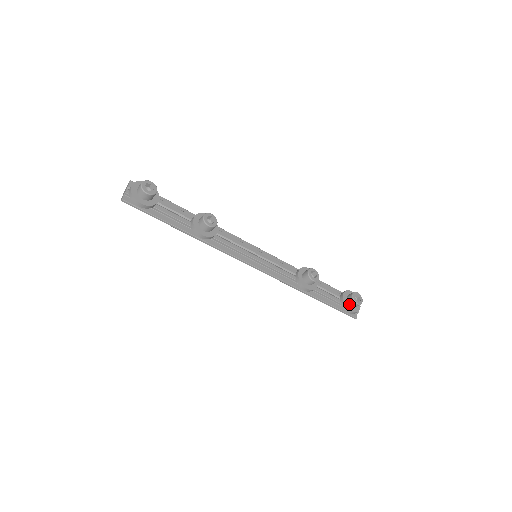
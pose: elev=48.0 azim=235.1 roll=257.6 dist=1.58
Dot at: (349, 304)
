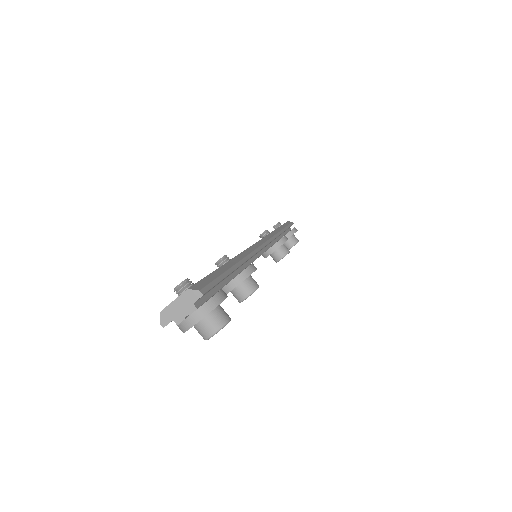
Dot at: occluded
